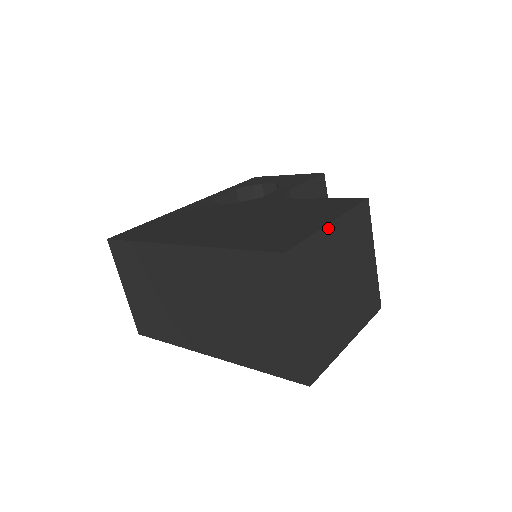
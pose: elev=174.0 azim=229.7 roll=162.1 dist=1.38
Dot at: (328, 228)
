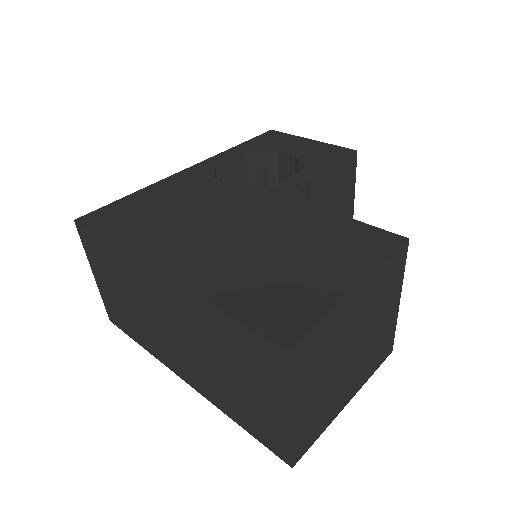
Dot at: (350, 296)
